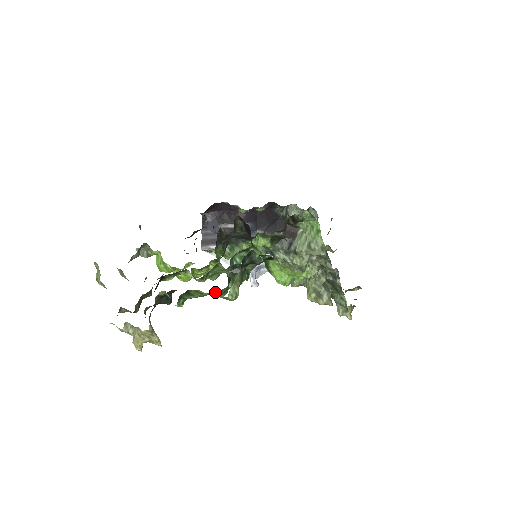
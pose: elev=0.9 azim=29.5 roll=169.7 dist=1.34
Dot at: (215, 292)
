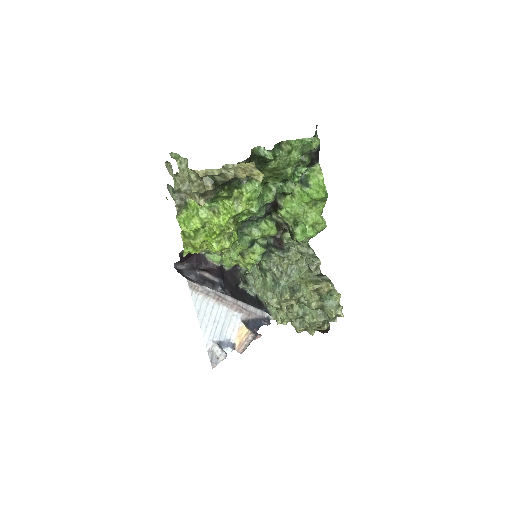
Dot at: (298, 149)
